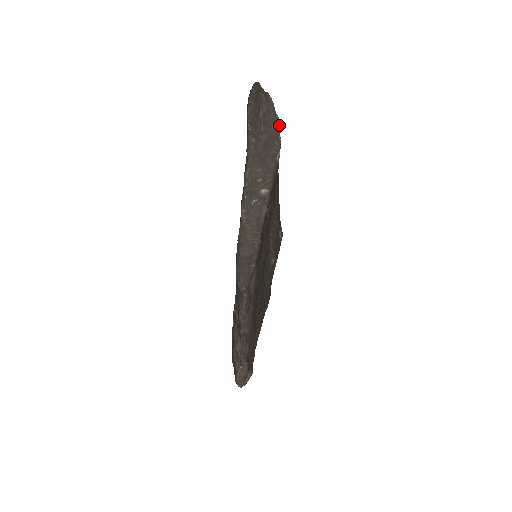
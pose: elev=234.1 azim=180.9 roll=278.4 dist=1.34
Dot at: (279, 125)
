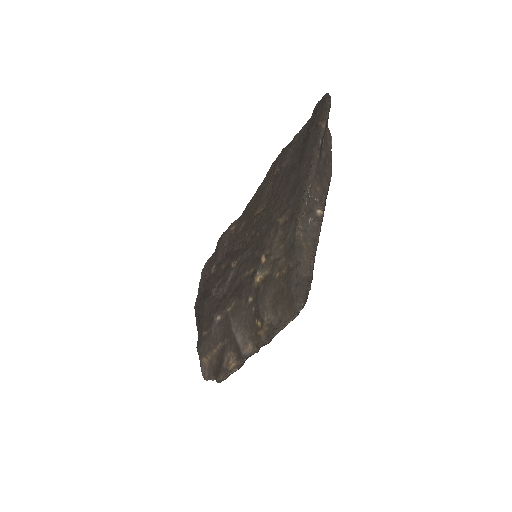
Dot at: (331, 144)
